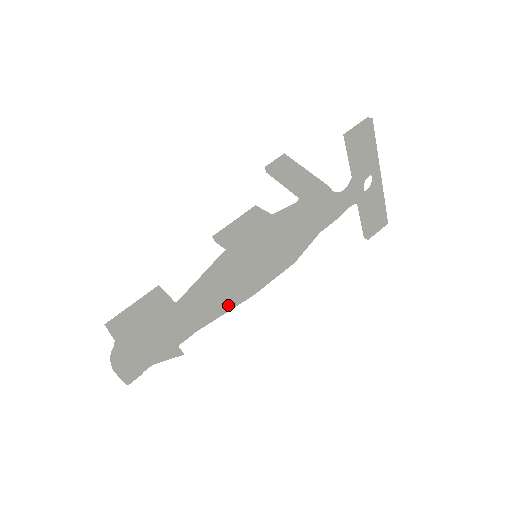
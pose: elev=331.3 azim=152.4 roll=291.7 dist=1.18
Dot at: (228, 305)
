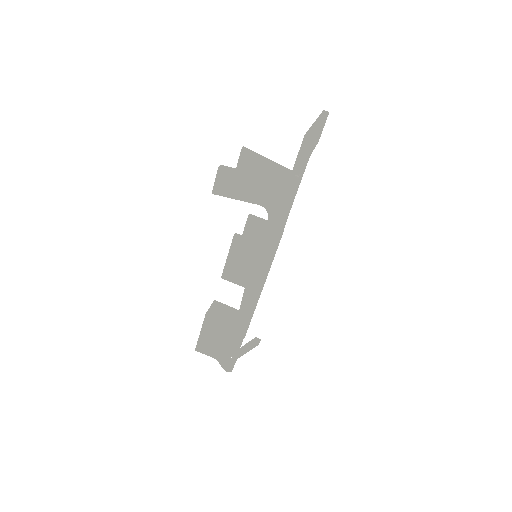
Dot at: (260, 294)
